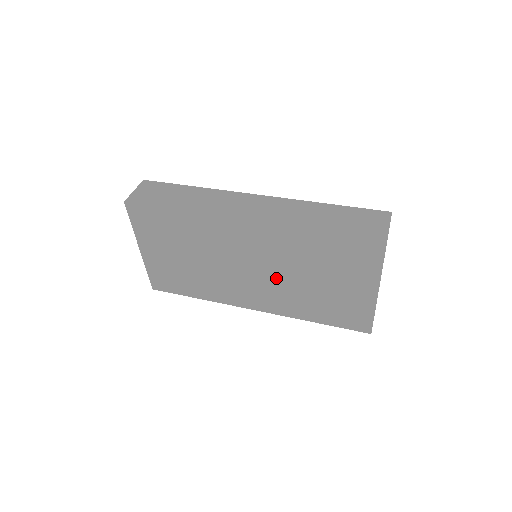
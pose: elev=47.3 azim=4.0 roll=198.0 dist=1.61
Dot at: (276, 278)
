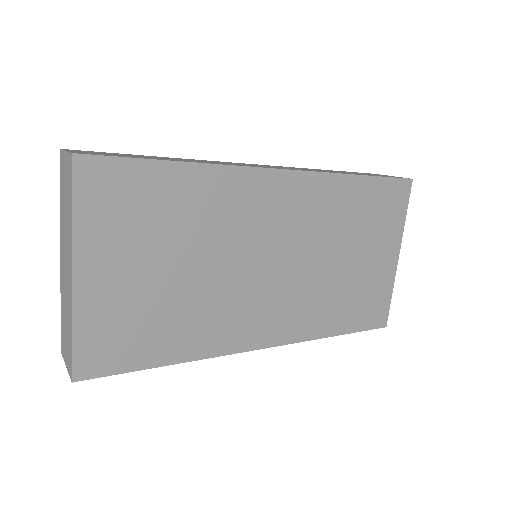
Dot at: (302, 270)
